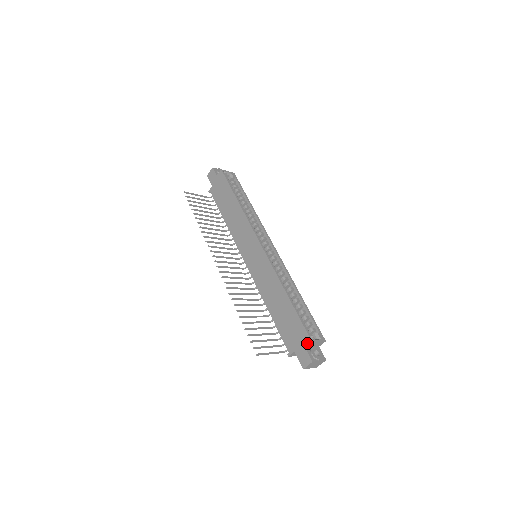
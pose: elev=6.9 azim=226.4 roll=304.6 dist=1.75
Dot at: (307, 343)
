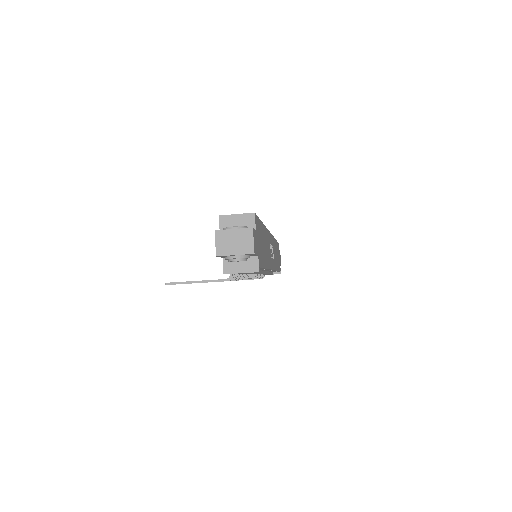
Dot at: (219, 226)
